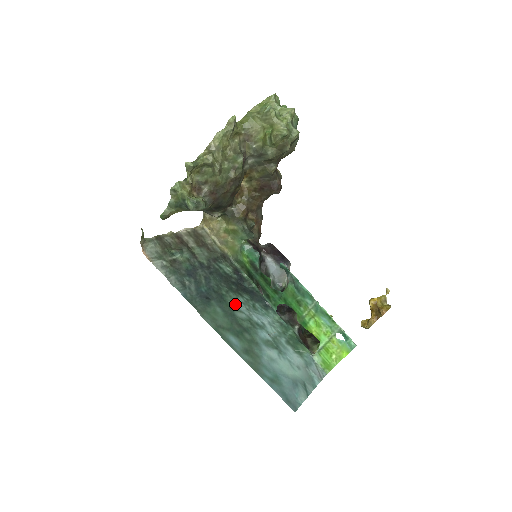
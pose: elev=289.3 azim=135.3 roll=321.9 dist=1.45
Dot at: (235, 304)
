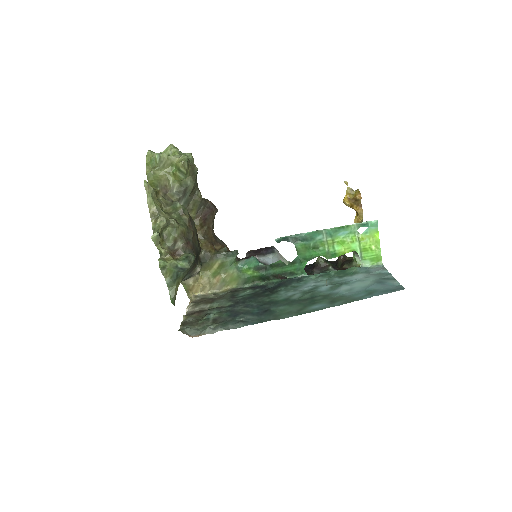
Dot at: (284, 297)
